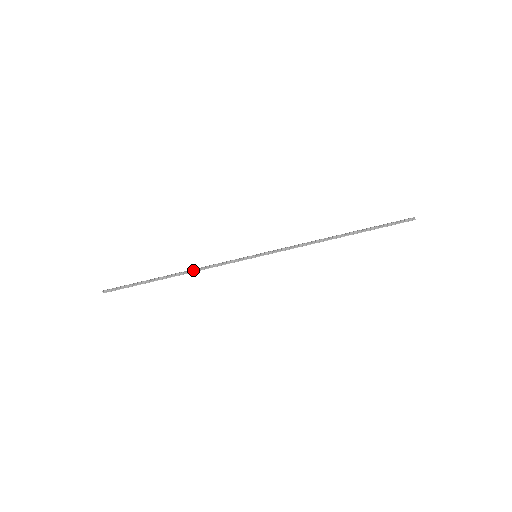
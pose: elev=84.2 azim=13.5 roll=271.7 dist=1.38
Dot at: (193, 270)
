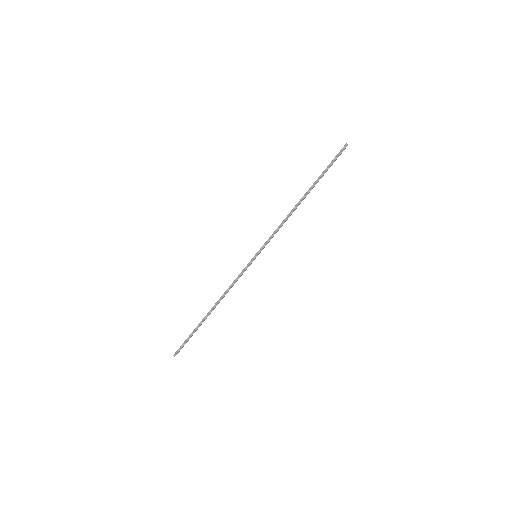
Dot at: (221, 297)
